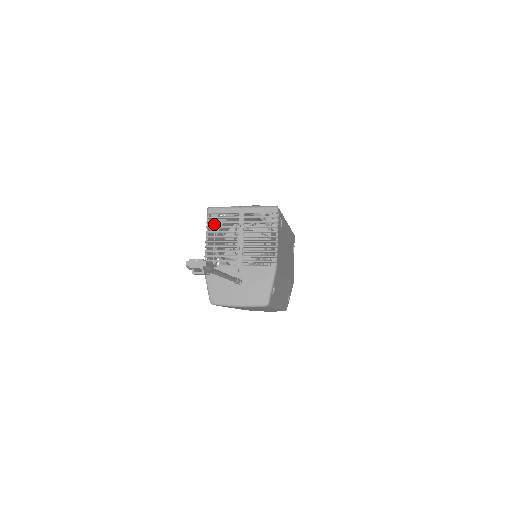
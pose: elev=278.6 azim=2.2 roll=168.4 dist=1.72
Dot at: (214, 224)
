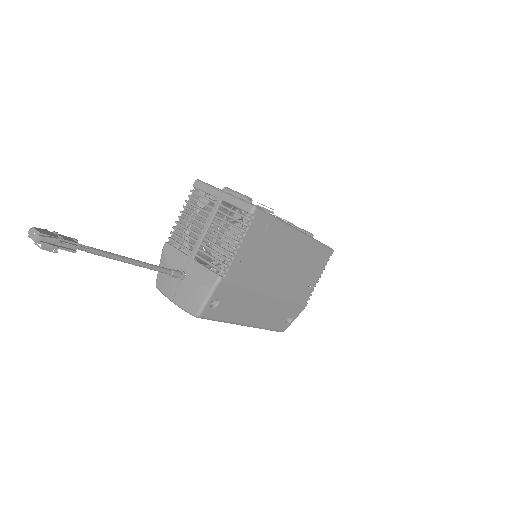
Dot at: occluded
